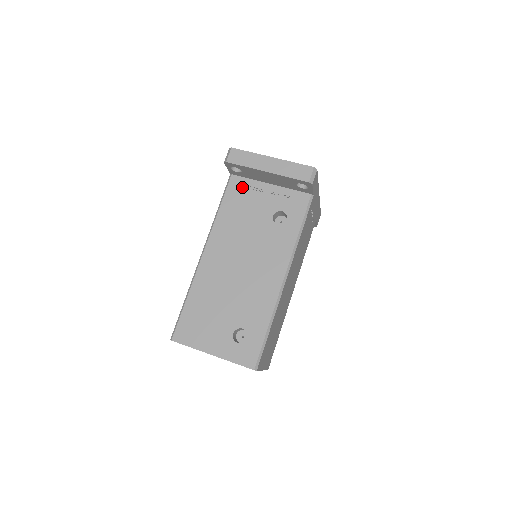
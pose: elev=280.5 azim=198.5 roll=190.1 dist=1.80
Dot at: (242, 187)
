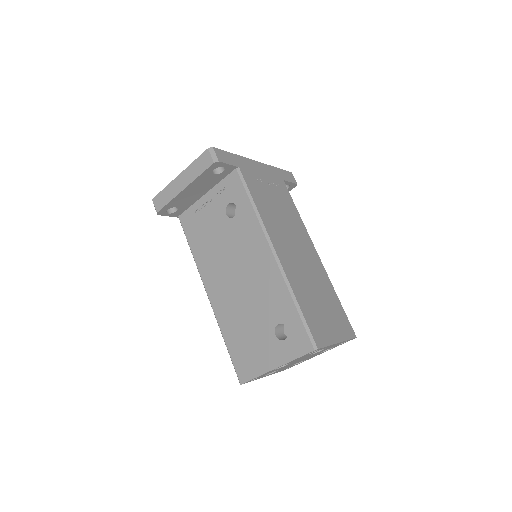
Dot at: (191, 218)
